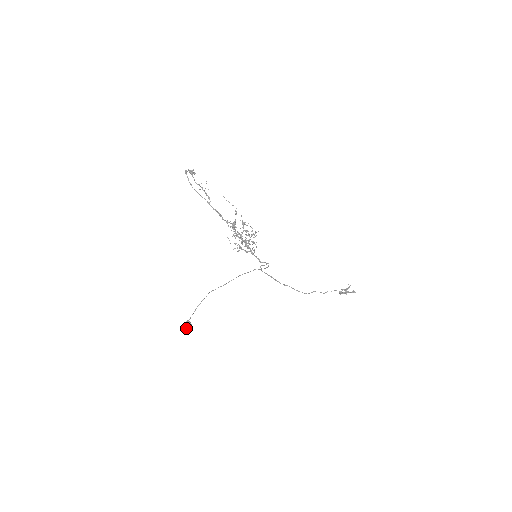
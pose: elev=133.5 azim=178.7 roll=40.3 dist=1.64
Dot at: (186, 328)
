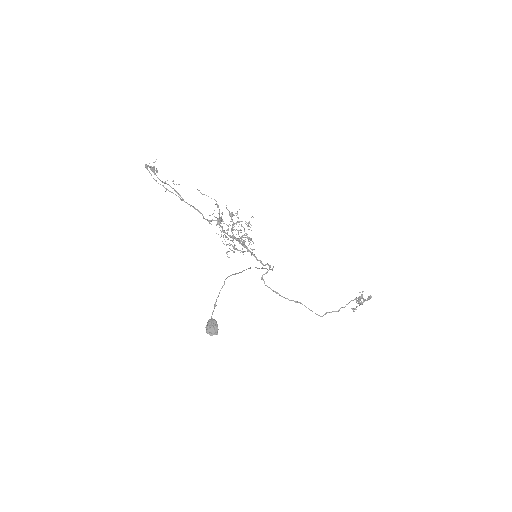
Dot at: (212, 326)
